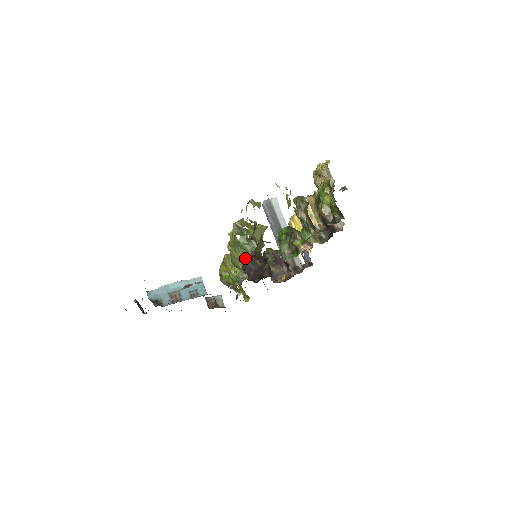
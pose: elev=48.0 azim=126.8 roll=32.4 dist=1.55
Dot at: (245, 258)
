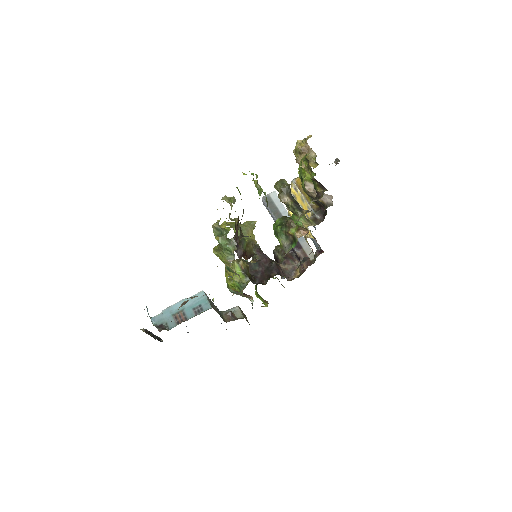
Dot at: (232, 260)
